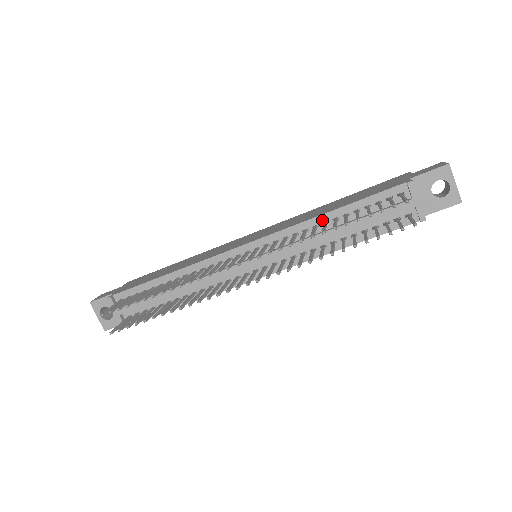
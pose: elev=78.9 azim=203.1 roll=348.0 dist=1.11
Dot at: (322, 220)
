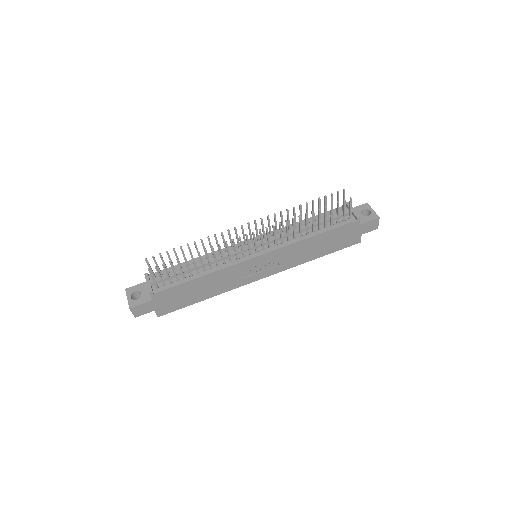
Dot at: occluded
